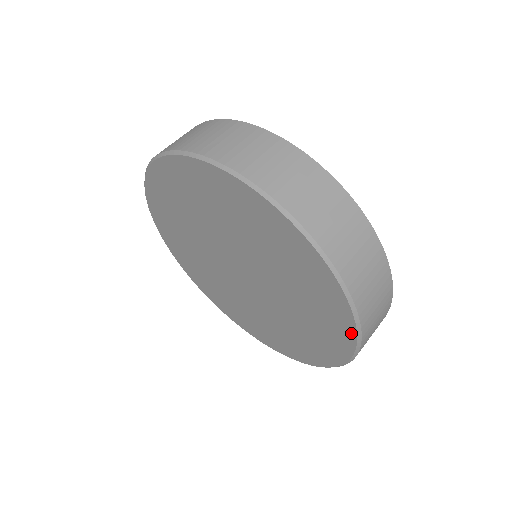
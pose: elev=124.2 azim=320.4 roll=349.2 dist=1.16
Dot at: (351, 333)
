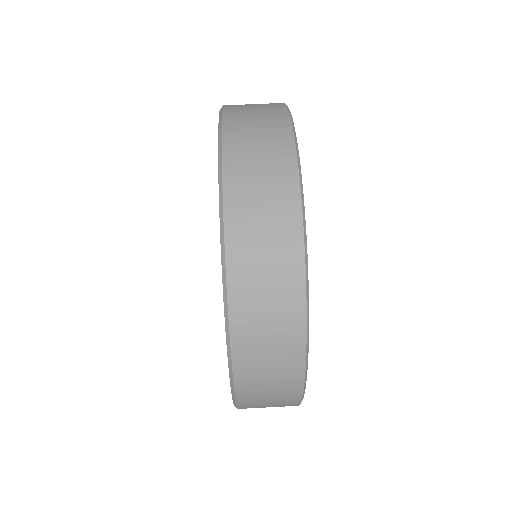
Dot at: occluded
